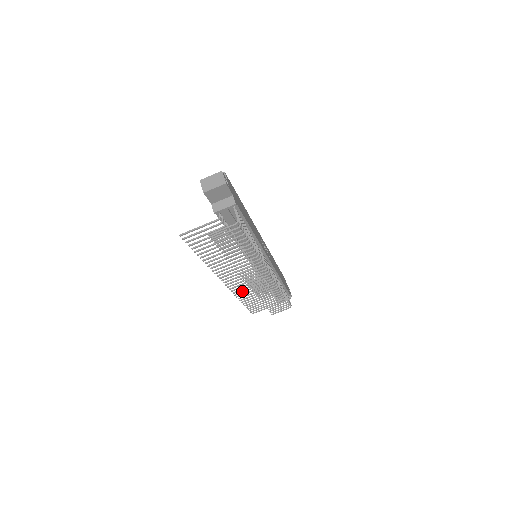
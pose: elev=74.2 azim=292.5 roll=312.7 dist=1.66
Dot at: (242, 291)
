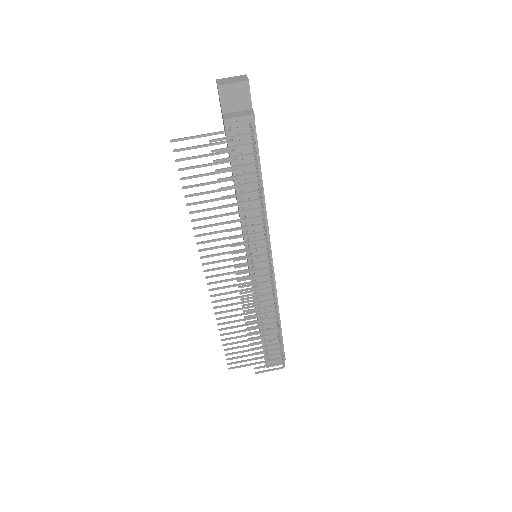
Dot at: (226, 310)
